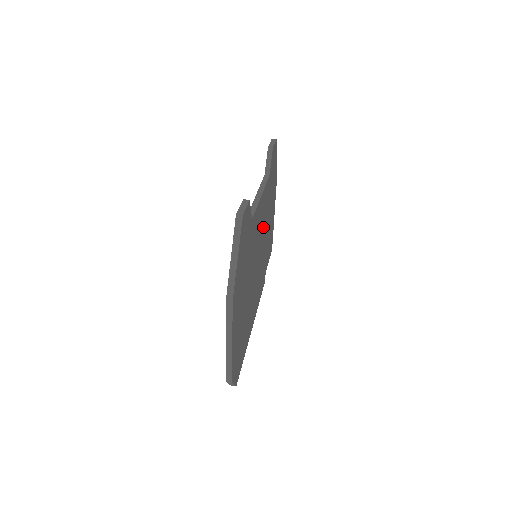
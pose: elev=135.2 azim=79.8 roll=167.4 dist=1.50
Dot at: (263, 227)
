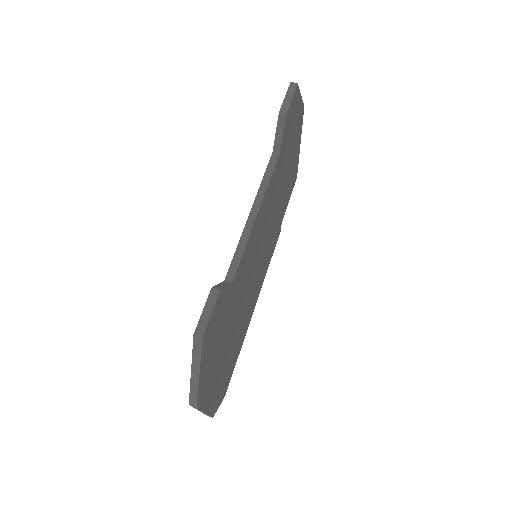
Dot at: (268, 217)
